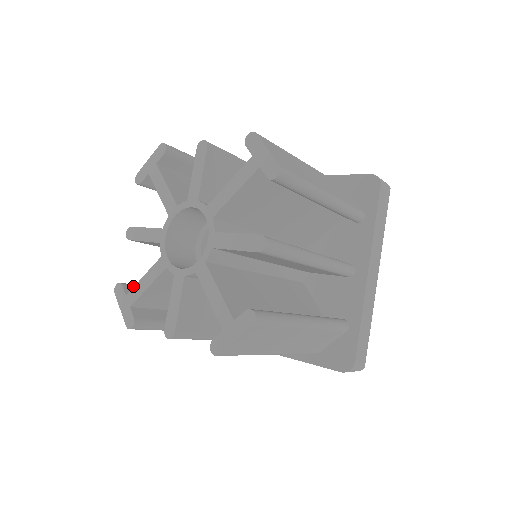
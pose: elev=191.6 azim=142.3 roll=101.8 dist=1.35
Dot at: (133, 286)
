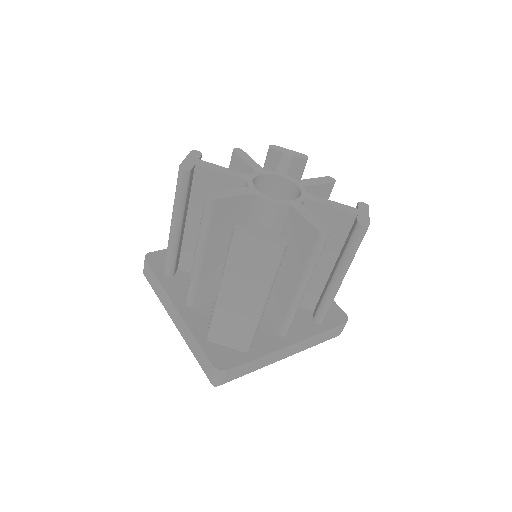
Dot at: occluded
